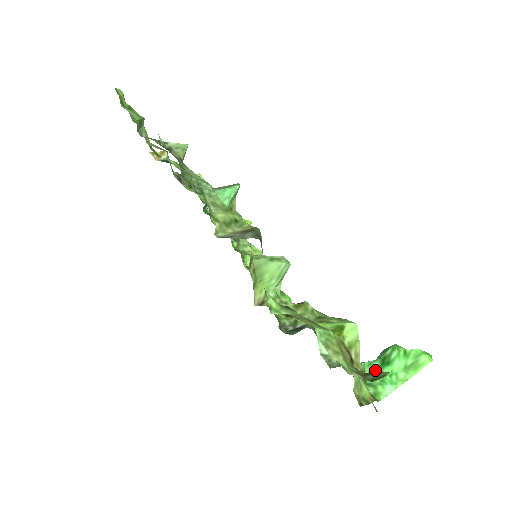
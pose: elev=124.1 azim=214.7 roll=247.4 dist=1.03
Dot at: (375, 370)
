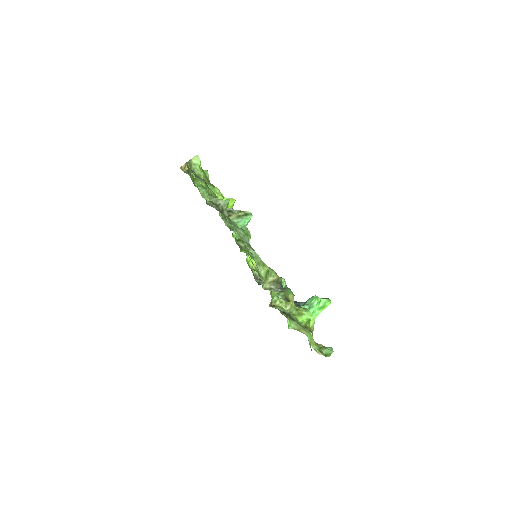
Dot at: occluded
